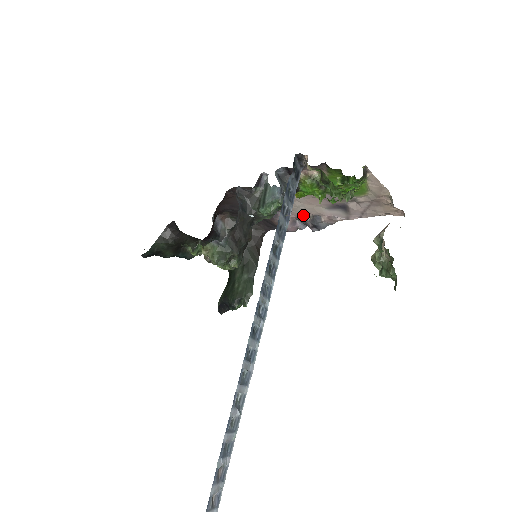
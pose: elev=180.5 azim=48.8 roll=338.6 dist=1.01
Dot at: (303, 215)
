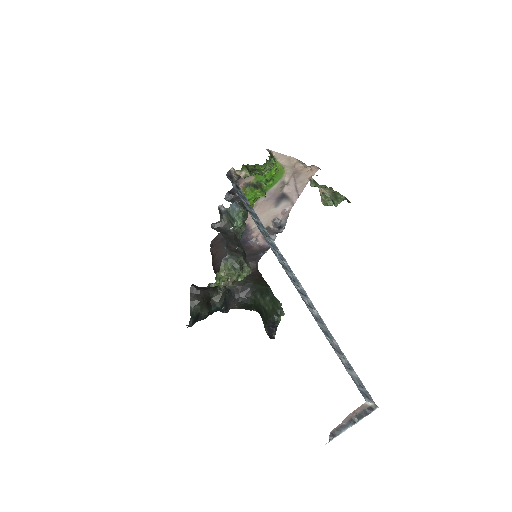
Dot at: (267, 227)
